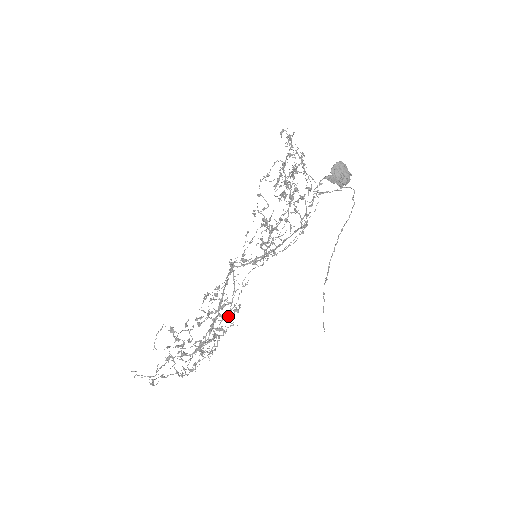
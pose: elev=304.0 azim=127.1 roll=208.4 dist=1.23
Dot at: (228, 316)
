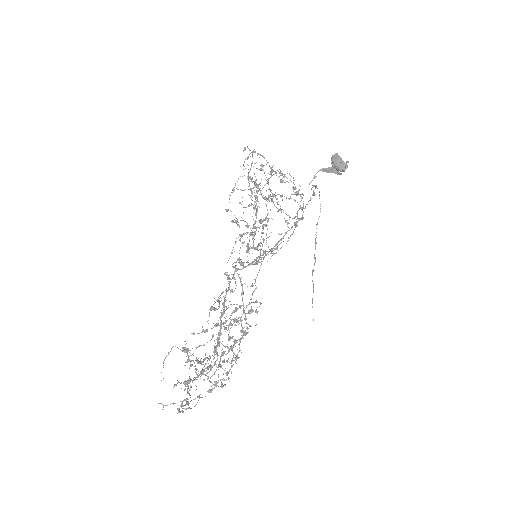
Dot at: occluded
